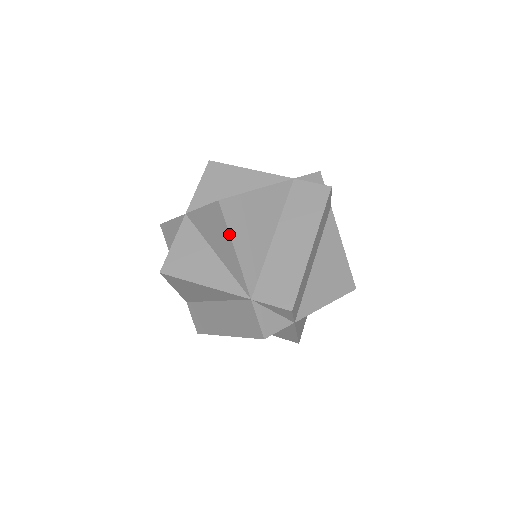
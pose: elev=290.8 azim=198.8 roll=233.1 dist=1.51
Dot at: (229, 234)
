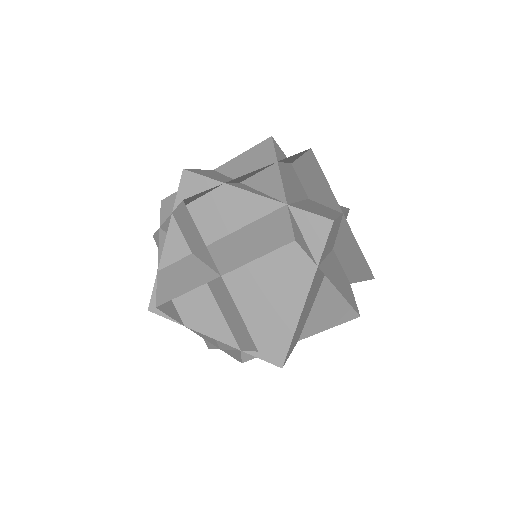
Dot at: (276, 157)
